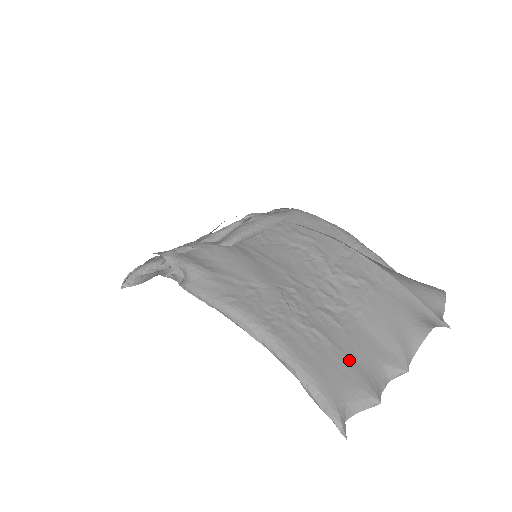
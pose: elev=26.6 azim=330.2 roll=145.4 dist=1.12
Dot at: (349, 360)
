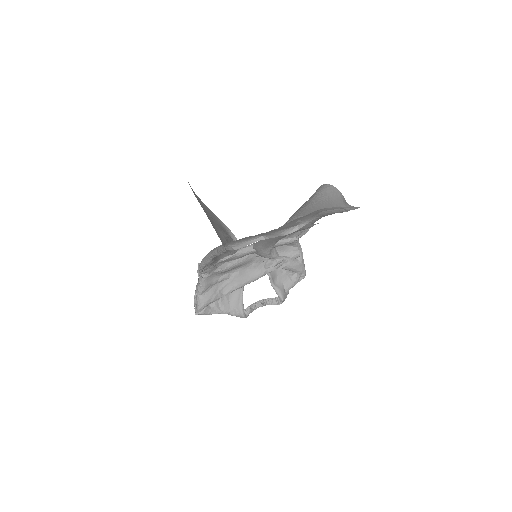
Dot at: occluded
